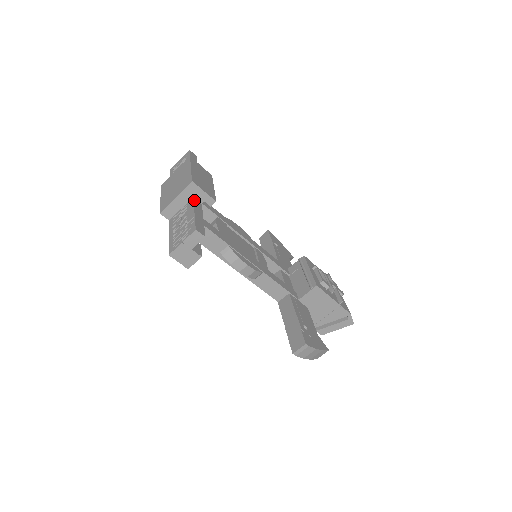
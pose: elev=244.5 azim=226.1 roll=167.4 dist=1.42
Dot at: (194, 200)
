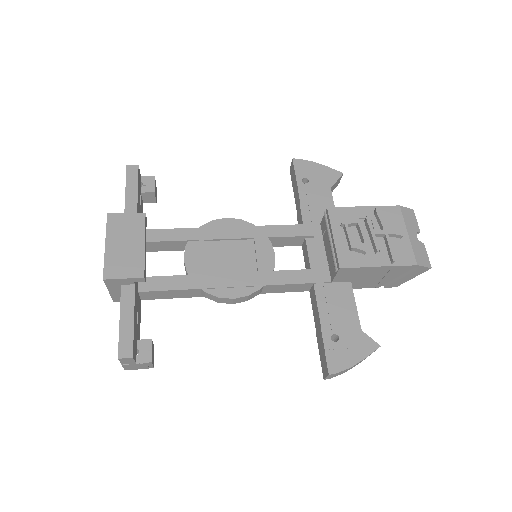
Dot at: (122, 291)
